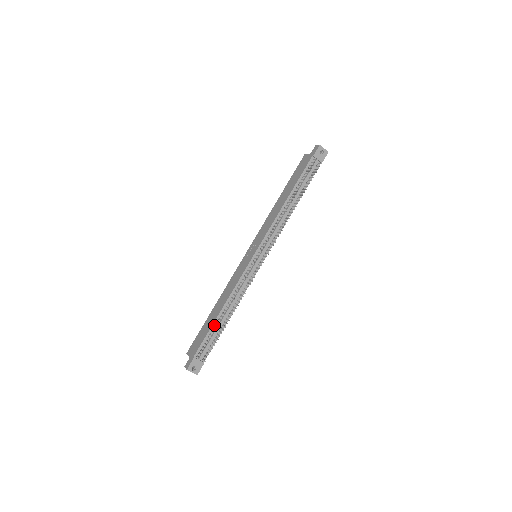
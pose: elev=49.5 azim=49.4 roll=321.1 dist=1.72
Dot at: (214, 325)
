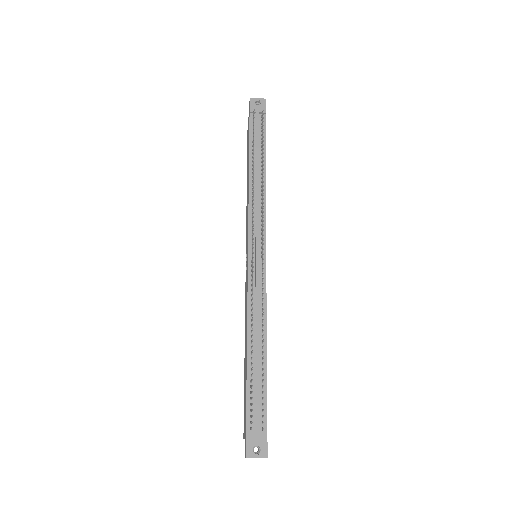
Dot at: (249, 371)
